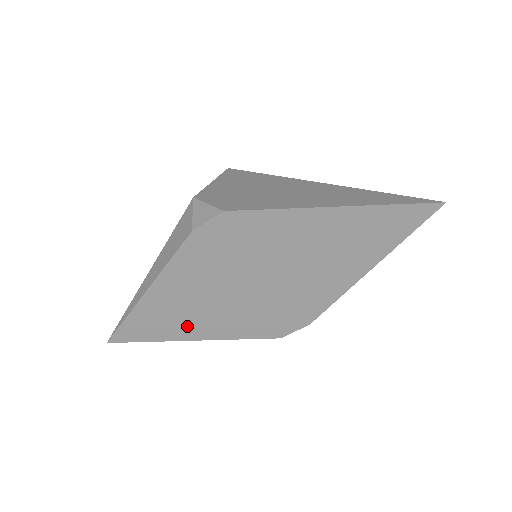
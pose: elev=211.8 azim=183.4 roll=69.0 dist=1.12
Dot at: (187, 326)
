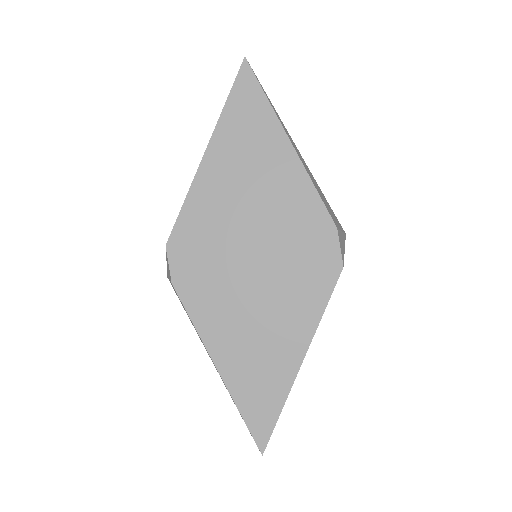
Dot at: (279, 356)
